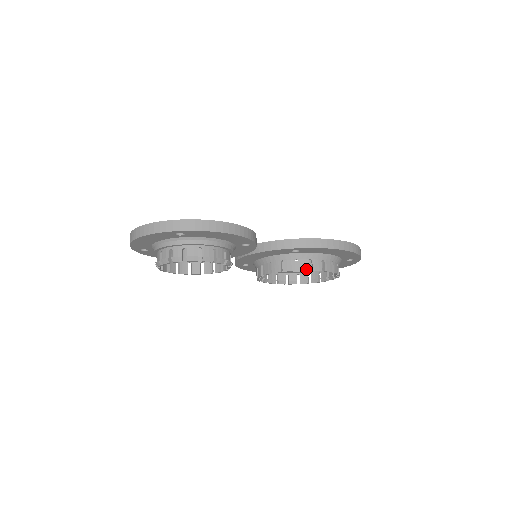
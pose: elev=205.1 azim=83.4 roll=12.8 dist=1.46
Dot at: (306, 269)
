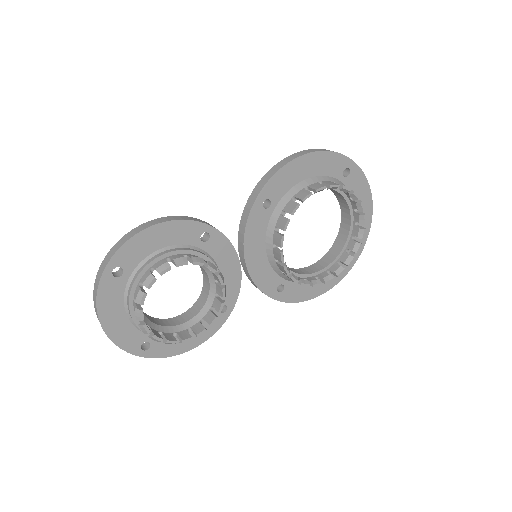
Dot at: (295, 206)
